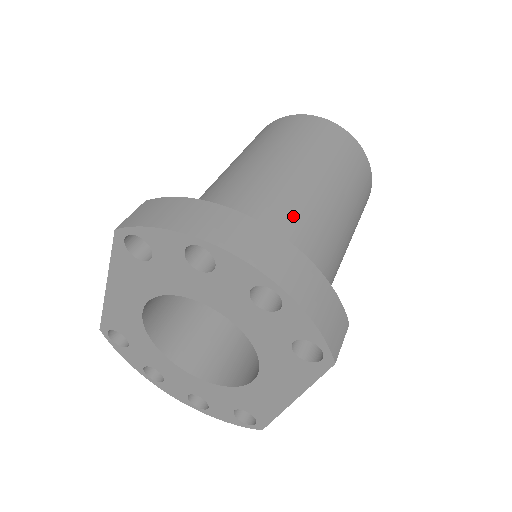
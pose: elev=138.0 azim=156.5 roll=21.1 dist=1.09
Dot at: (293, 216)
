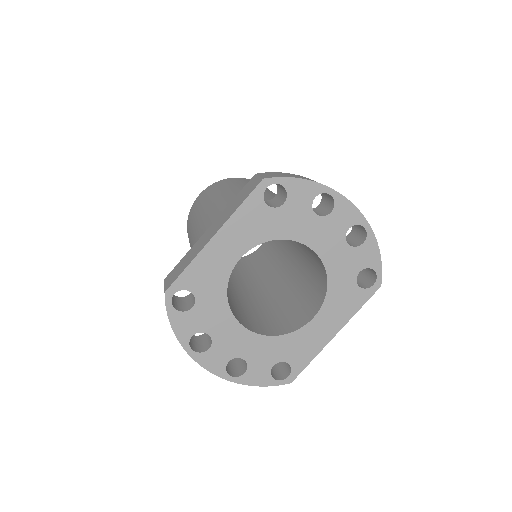
Dot at: occluded
